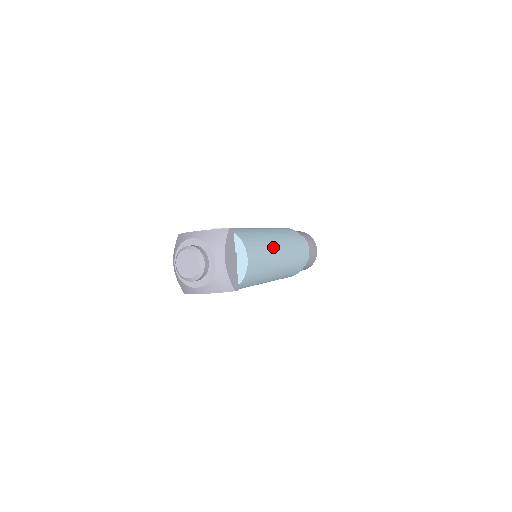
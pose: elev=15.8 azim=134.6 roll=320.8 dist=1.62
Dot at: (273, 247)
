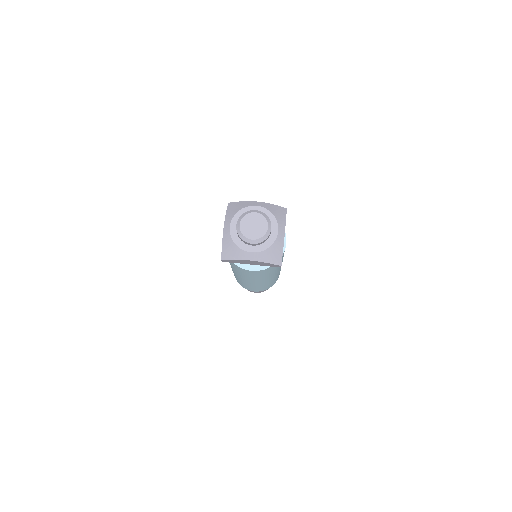
Dot at: occluded
